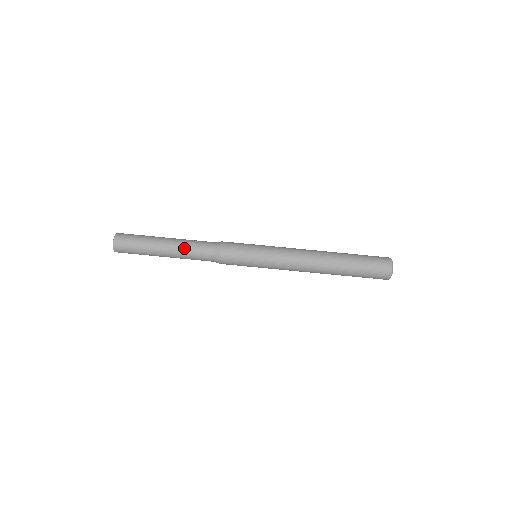
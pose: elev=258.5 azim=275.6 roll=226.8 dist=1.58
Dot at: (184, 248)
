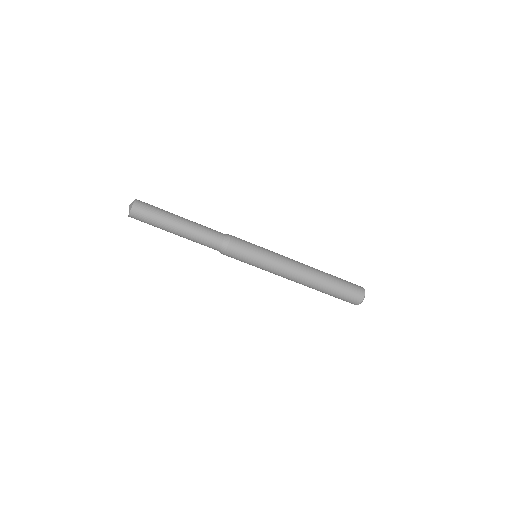
Dot at: (193, 241)
